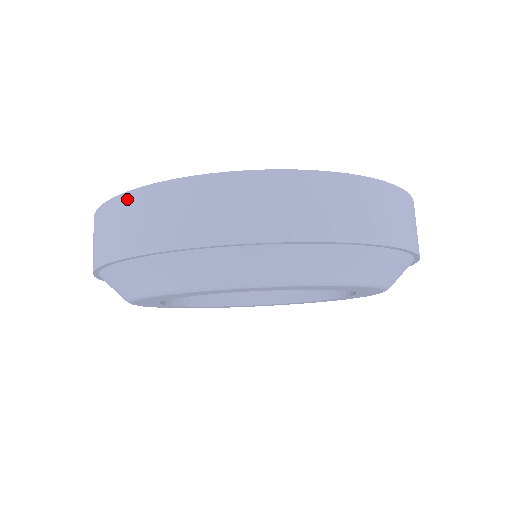
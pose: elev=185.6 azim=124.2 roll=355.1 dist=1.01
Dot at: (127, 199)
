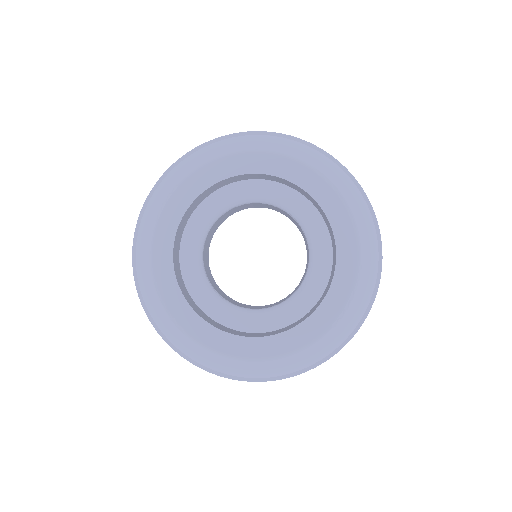
Dot at: occluded
